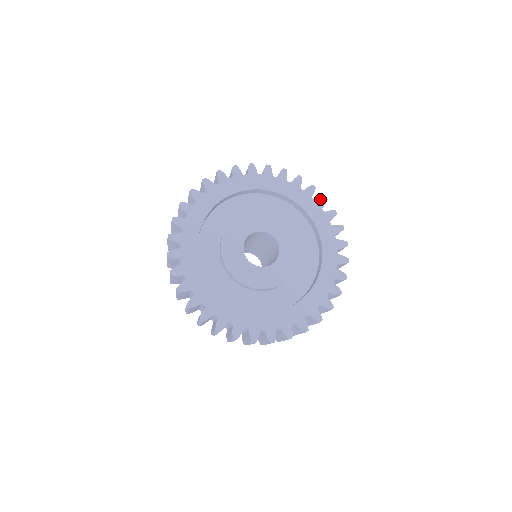
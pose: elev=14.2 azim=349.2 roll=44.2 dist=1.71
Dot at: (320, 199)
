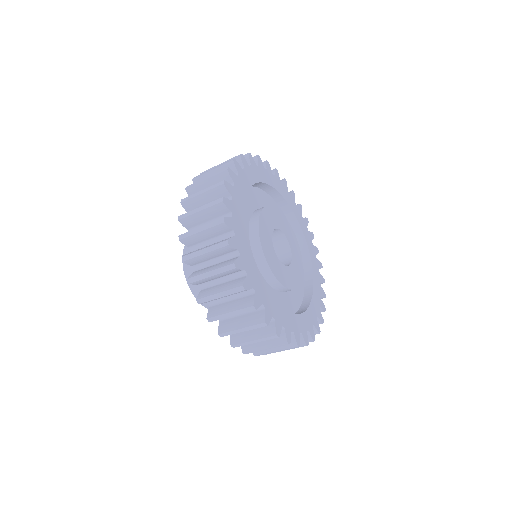
Dot at: (292, 193)
